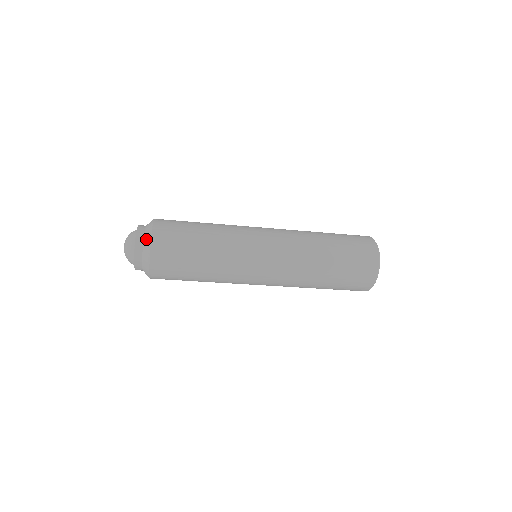
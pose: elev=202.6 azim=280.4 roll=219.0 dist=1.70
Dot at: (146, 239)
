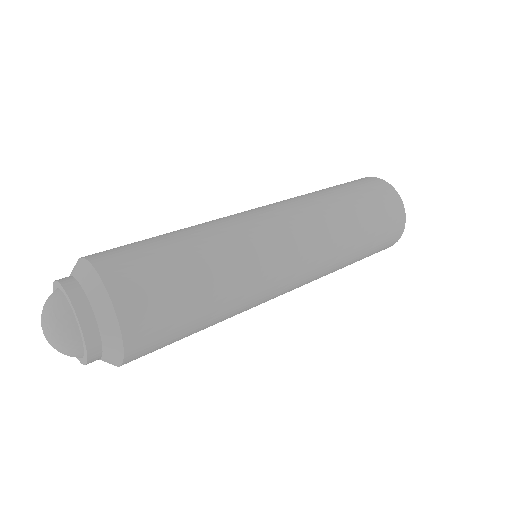
Dot at: (105, 326)
